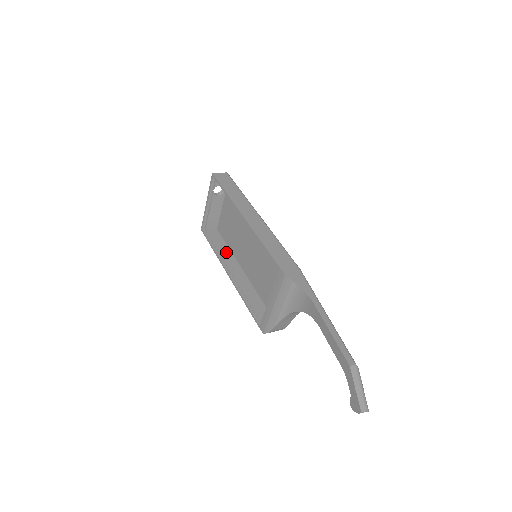
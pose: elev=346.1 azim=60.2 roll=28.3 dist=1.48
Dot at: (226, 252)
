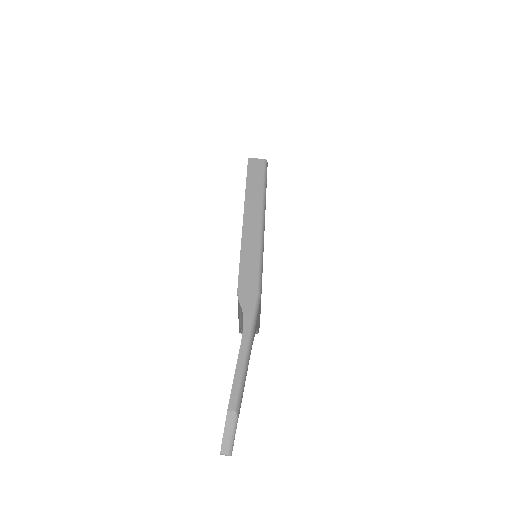
Dot at: occluded
